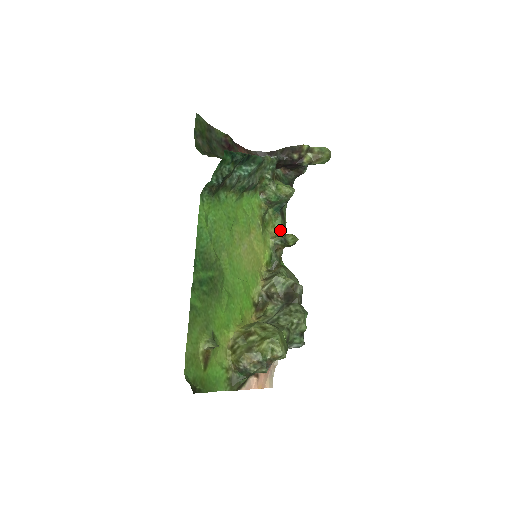
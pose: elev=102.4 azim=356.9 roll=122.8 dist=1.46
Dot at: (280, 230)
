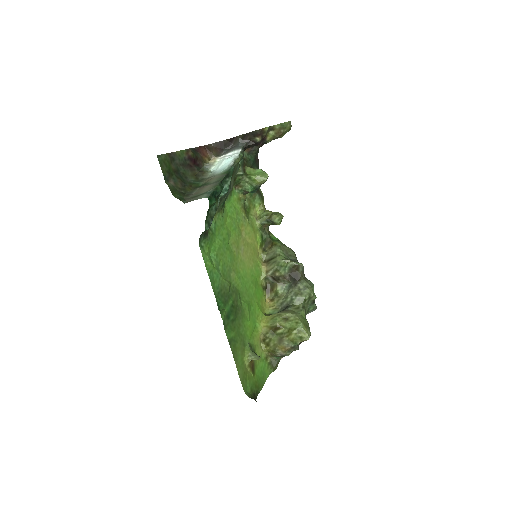
Dot at: (261, 207)
